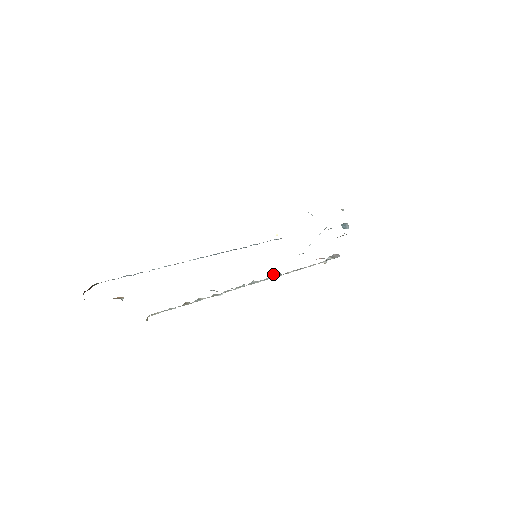
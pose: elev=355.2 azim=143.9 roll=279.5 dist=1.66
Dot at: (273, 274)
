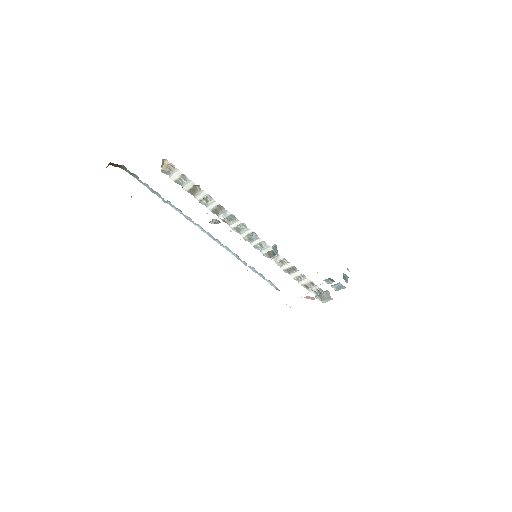
Dot at: (269, 252)
